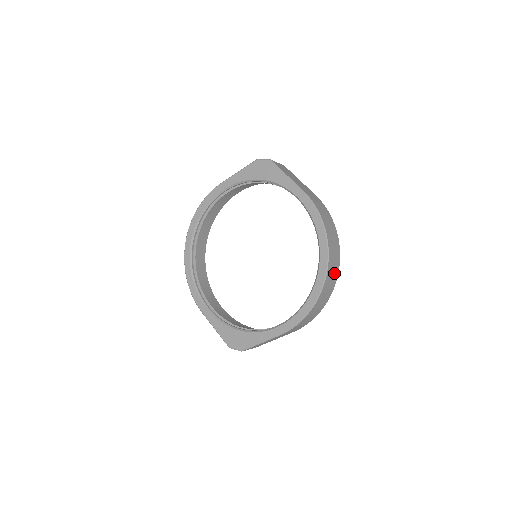
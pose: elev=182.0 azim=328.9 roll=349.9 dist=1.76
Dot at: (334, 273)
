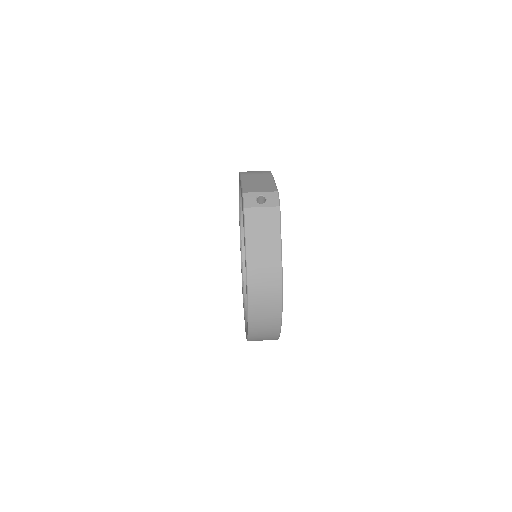
Dot at: (268, 336)
